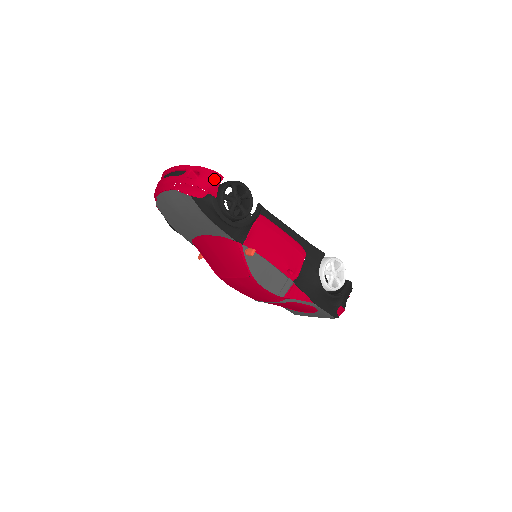
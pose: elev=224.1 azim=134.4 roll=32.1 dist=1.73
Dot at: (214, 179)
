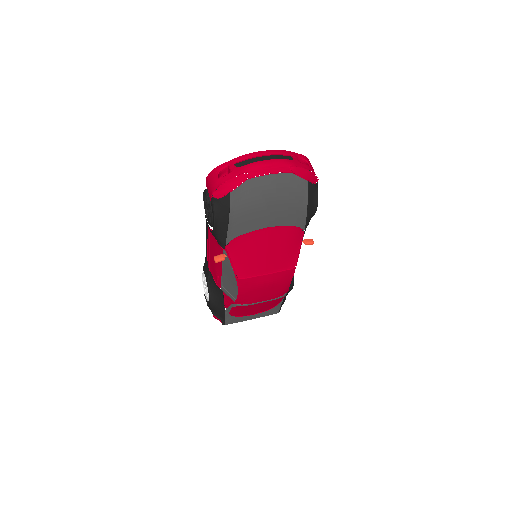
Dot at: occluded
